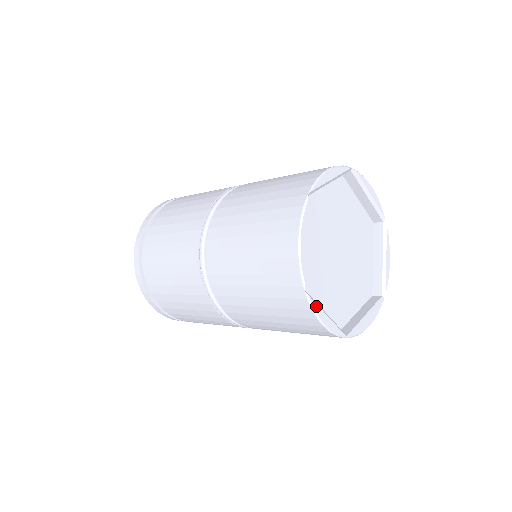
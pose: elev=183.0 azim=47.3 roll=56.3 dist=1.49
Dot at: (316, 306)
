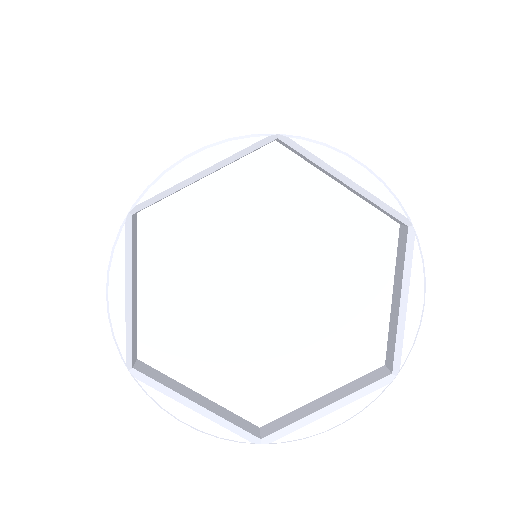
Dot at: (122, 252)
